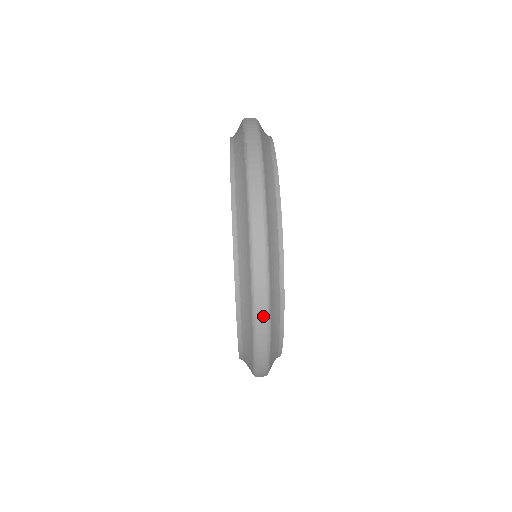
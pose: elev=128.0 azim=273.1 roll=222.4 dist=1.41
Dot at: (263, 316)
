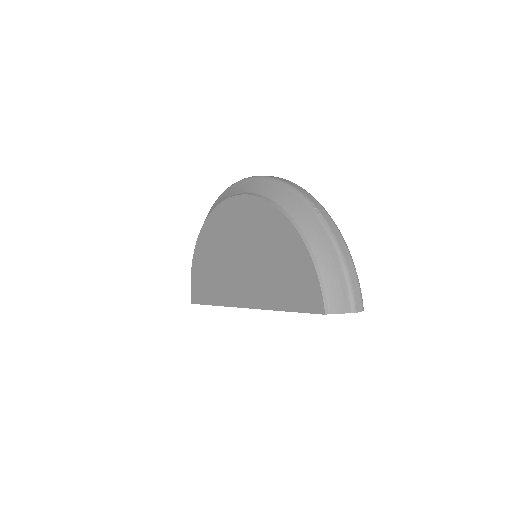
Dot at: (271, 176)
